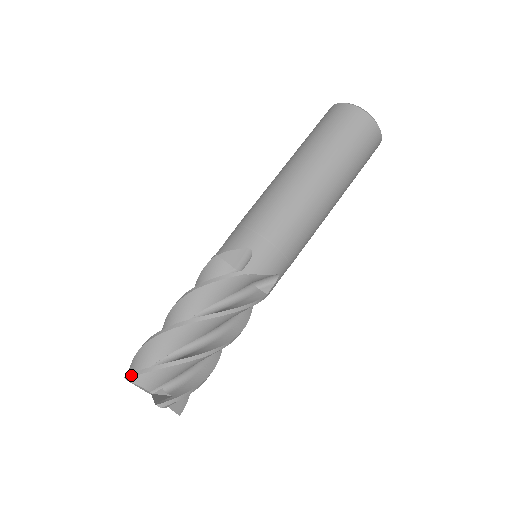
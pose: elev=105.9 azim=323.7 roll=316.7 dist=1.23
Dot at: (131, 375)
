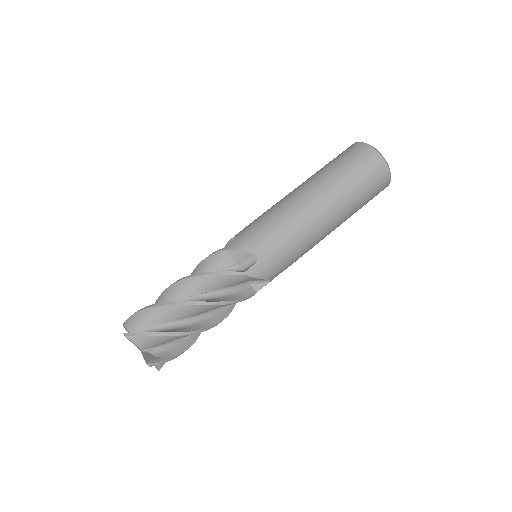
Dot at: (126, 321)
